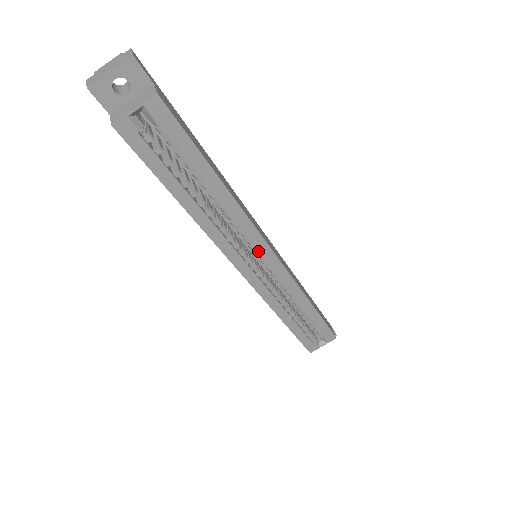
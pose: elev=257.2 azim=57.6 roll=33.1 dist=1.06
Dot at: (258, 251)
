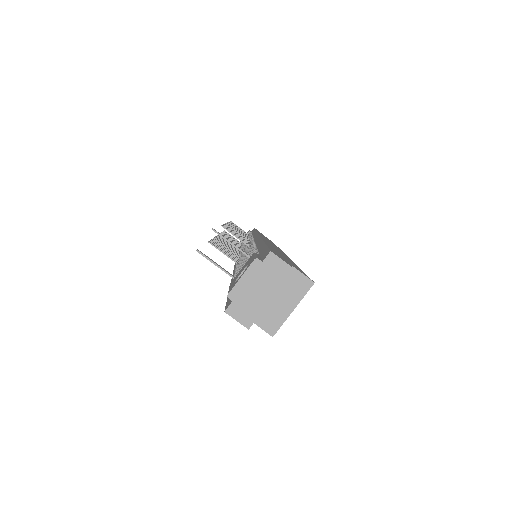
Dot at: occluded
